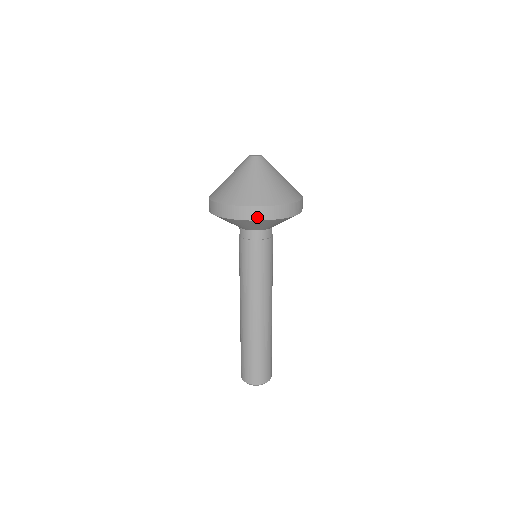
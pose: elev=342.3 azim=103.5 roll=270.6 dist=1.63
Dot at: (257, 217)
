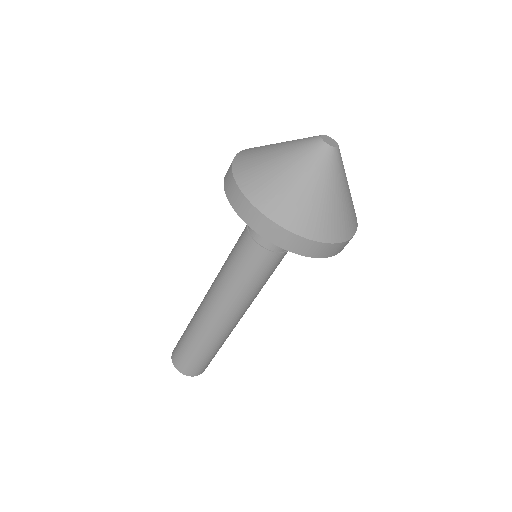
Dot at: (241, 212)
